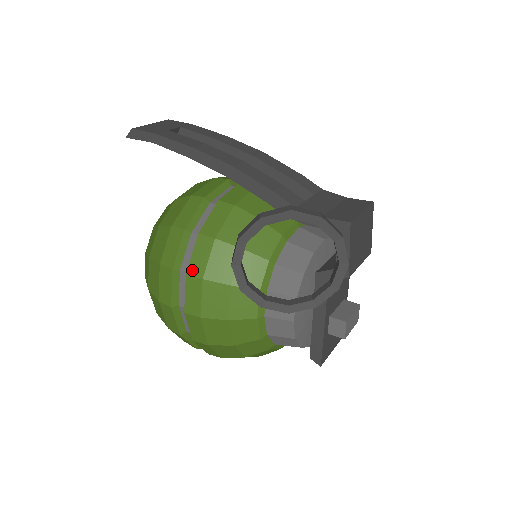
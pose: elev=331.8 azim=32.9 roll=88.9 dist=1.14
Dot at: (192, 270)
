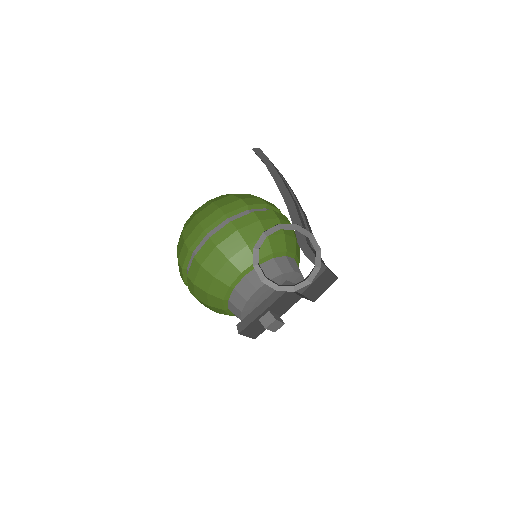
Dot at: (236, 222)
